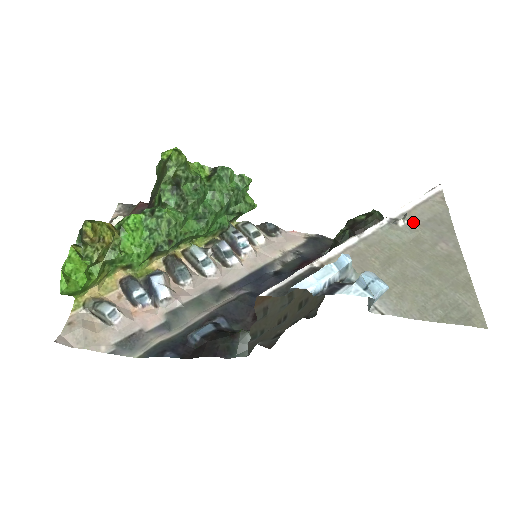
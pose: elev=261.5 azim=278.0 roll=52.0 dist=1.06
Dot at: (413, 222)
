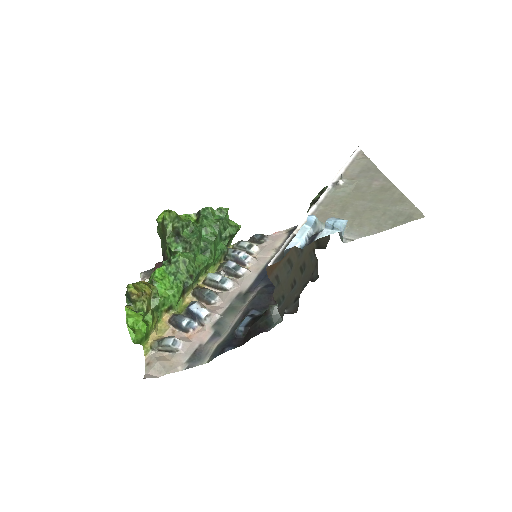
Dot at: (349, 178)
